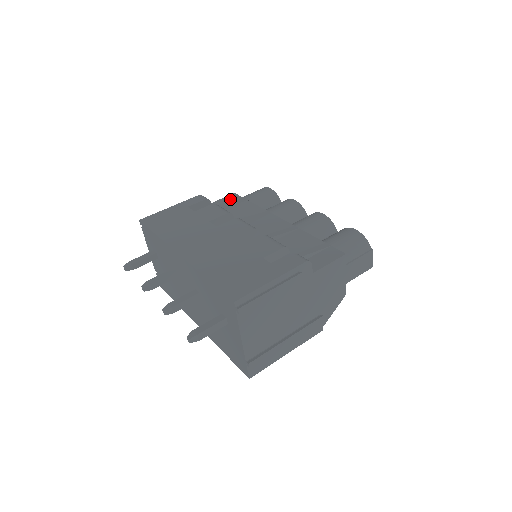
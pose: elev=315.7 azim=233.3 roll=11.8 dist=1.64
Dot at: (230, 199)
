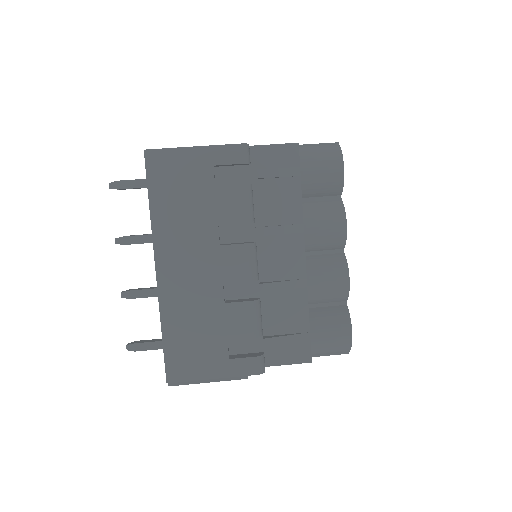
Dot at: (283, 156)
